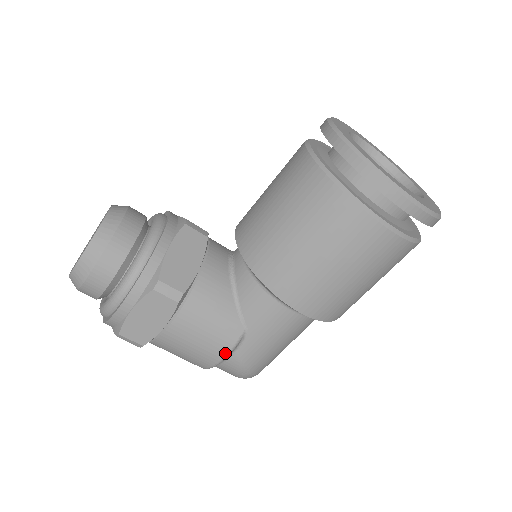
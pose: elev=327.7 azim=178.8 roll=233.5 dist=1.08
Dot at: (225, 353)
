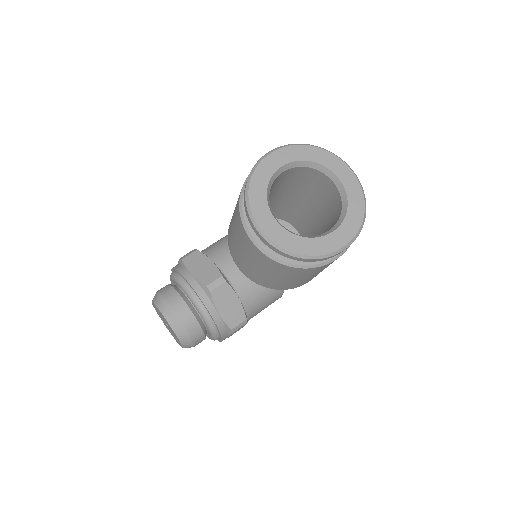
Dot at: (280, 297)
